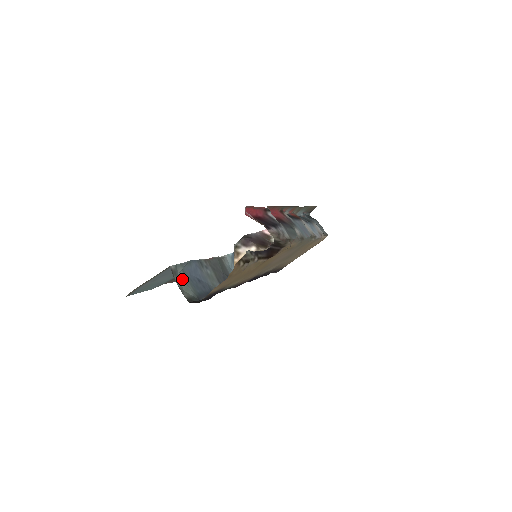
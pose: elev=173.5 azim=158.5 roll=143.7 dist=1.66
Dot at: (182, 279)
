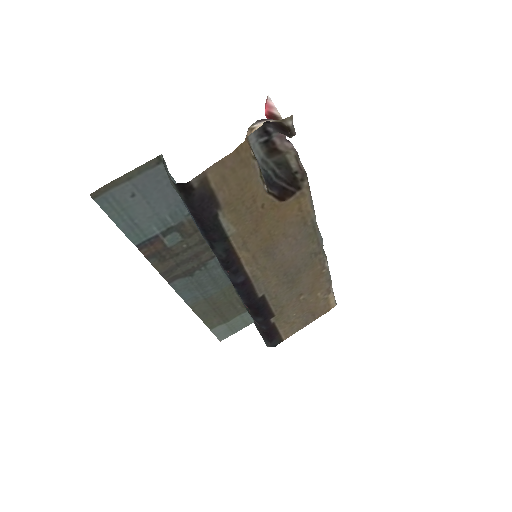
Dot at: occluded
